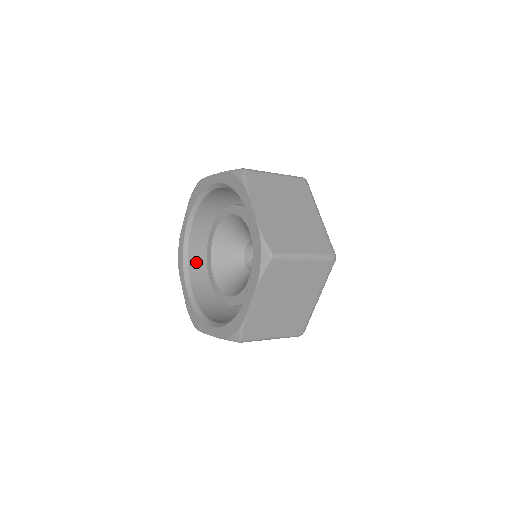
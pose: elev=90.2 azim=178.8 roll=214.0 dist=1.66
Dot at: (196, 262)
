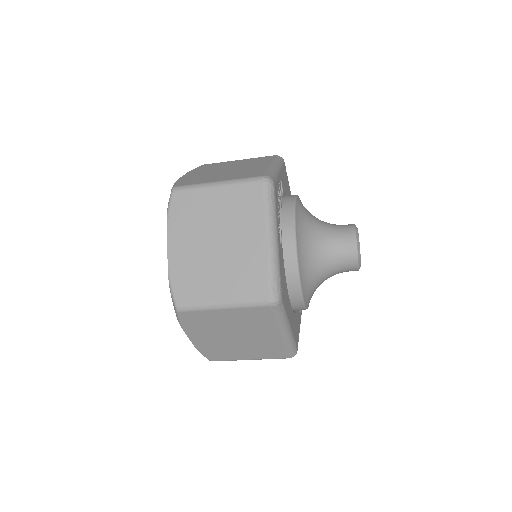
Dot at: occluded
